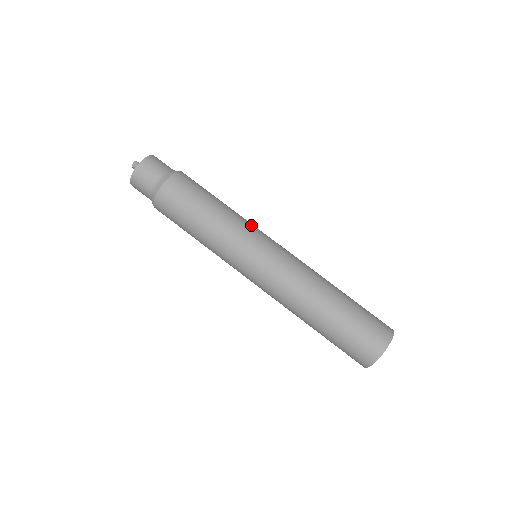
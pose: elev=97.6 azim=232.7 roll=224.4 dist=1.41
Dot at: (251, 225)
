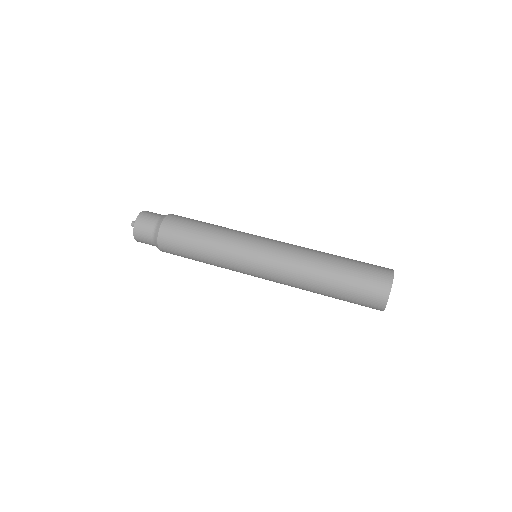
Dot at: (241, 233)
